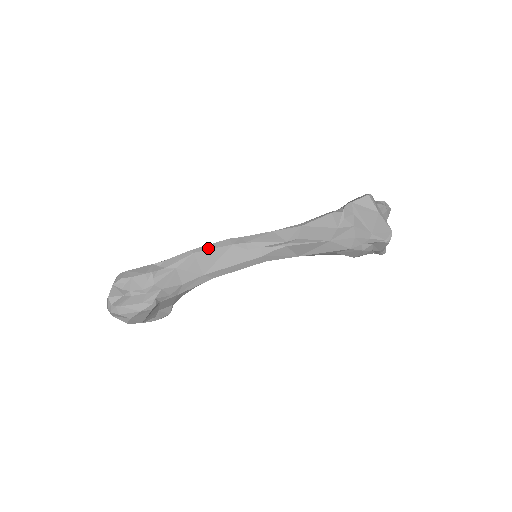
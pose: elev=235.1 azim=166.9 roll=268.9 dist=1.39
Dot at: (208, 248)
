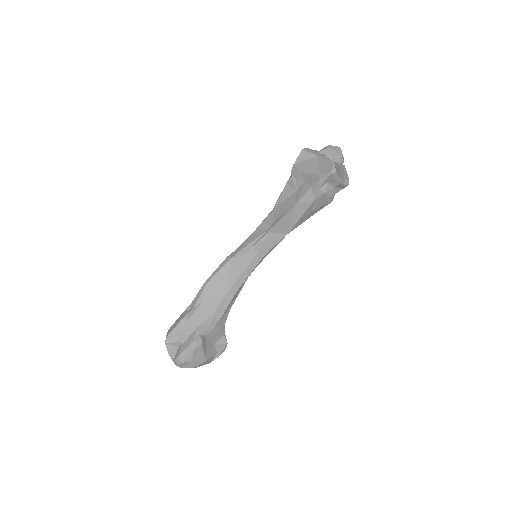
Dot at: (215, 273)
